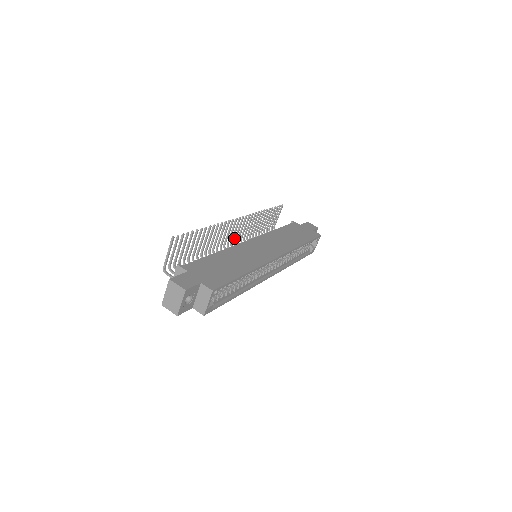
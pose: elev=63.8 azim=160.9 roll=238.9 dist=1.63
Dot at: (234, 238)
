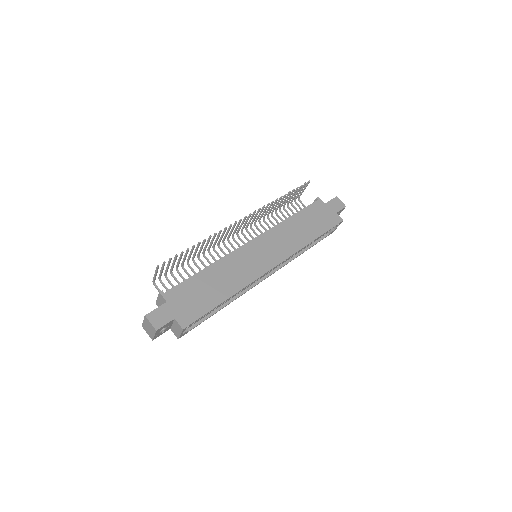
Dot at: occluded
